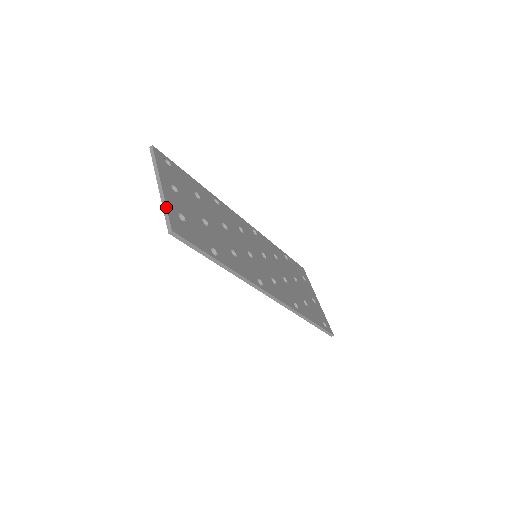
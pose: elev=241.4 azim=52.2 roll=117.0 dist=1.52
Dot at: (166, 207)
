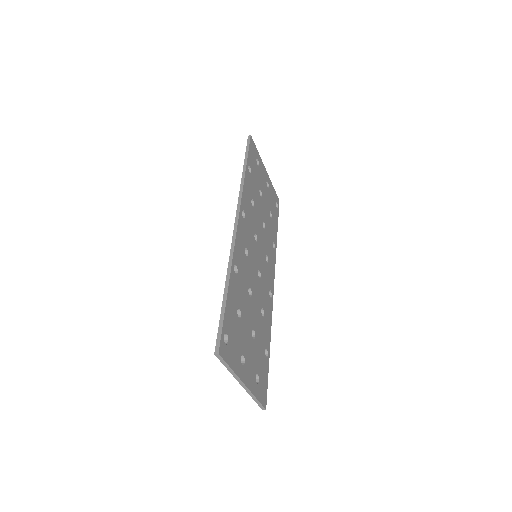
Dot at: (256, 399)
